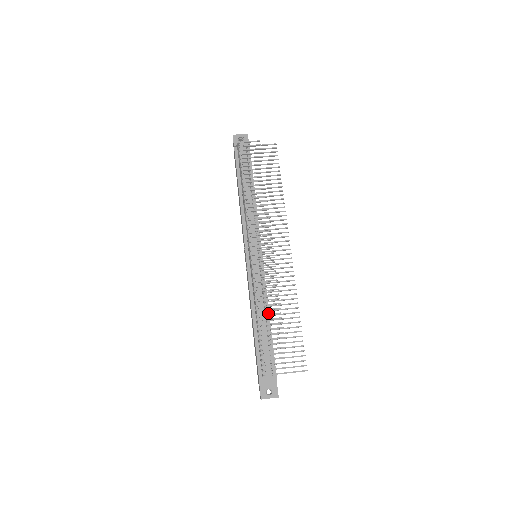
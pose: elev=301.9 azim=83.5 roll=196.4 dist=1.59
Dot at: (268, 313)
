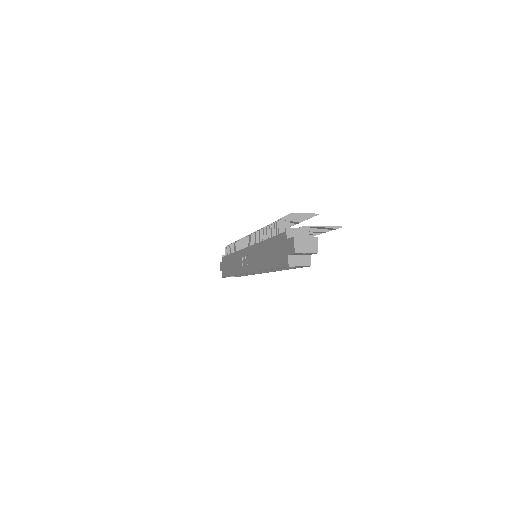
Dot at: occluded
